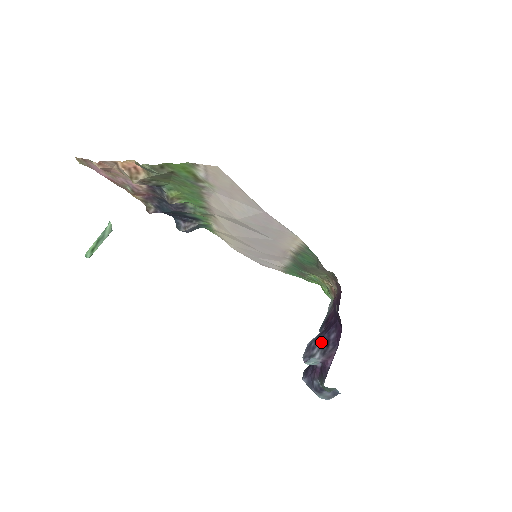
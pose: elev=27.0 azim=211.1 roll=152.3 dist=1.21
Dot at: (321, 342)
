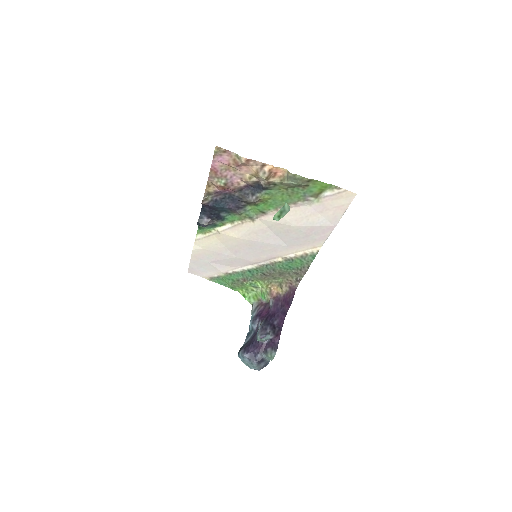
Dot at: (270, 326)
